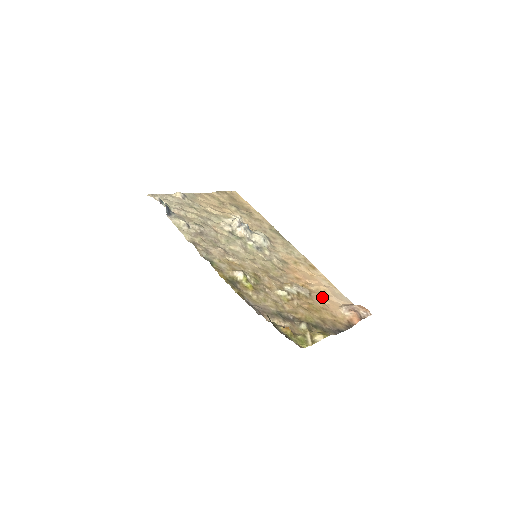
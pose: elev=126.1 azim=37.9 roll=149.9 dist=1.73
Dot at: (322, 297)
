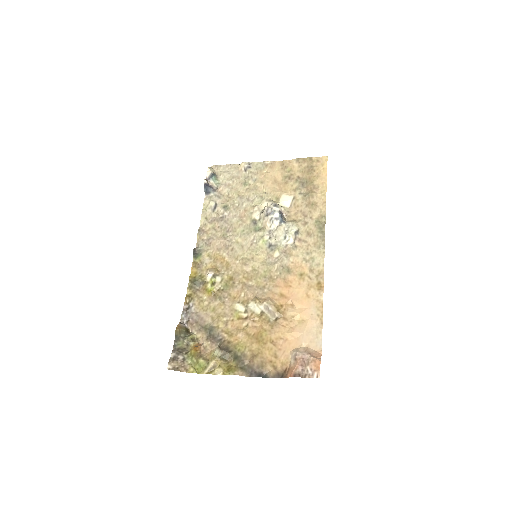
Dot at: (290, 328)
